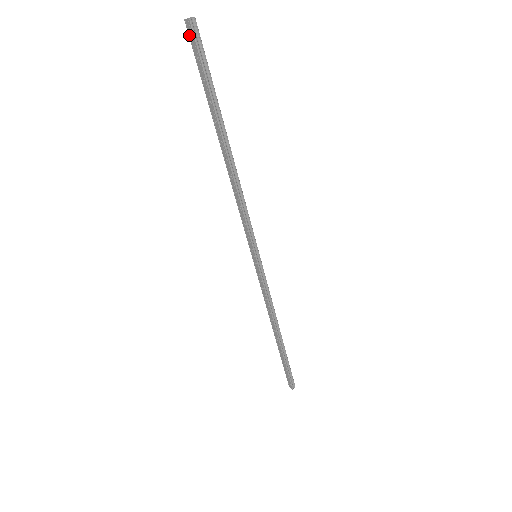
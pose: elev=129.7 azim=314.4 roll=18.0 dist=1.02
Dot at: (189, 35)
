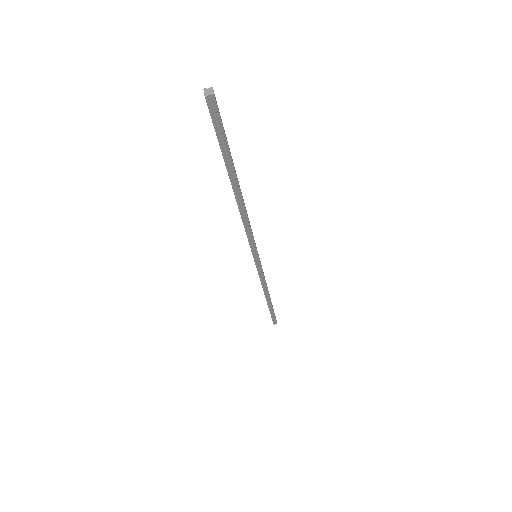
Dot at: (207, 103)
